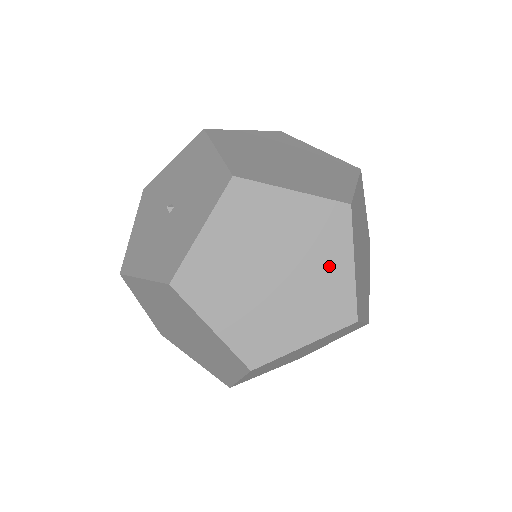
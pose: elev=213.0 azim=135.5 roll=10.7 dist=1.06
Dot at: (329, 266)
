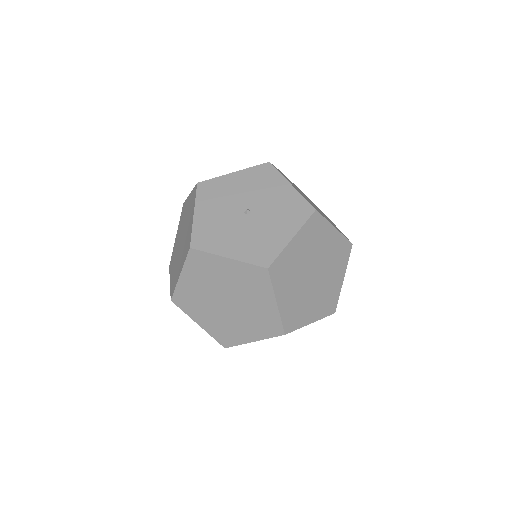
Dot at: (335, 277)
